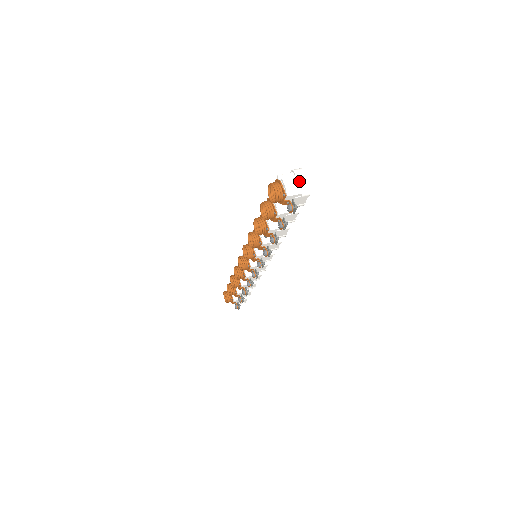
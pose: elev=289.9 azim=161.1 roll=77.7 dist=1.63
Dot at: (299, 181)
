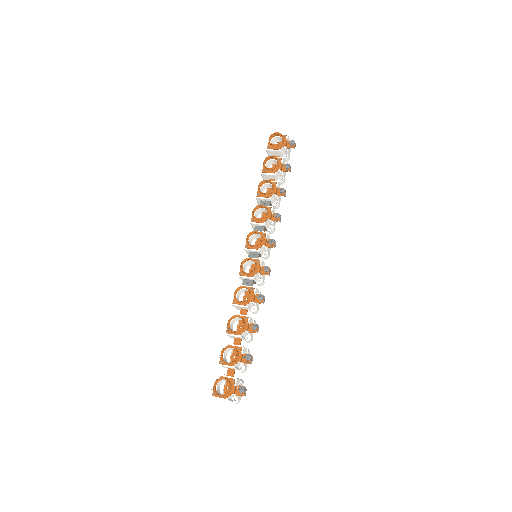
Dot at: occluded
